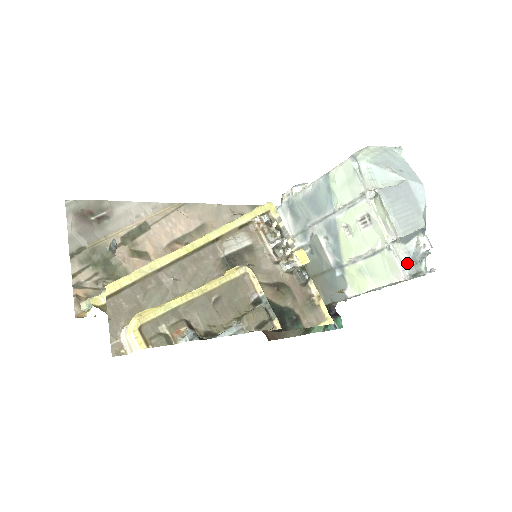
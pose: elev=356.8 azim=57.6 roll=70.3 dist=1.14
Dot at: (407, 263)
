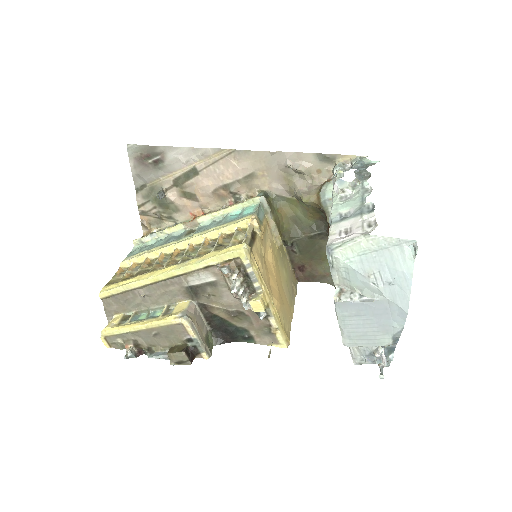
Dot at: (360, 356)
